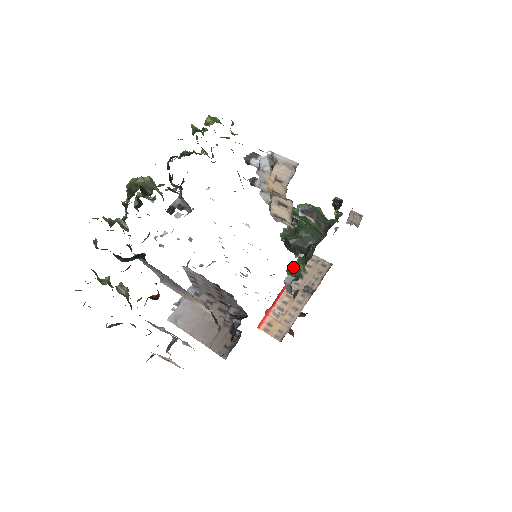
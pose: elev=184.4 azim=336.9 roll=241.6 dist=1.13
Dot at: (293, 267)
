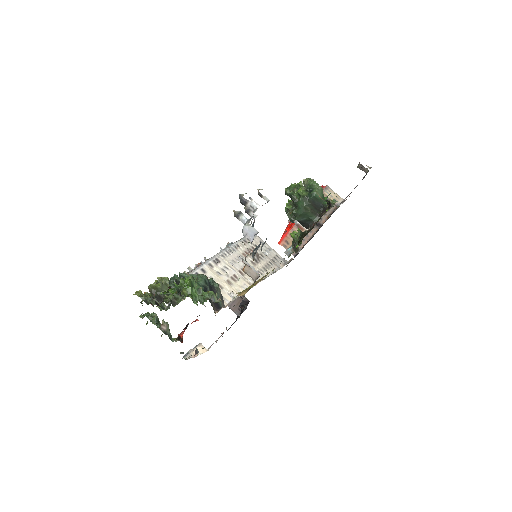
Dot at: (295, 232)
